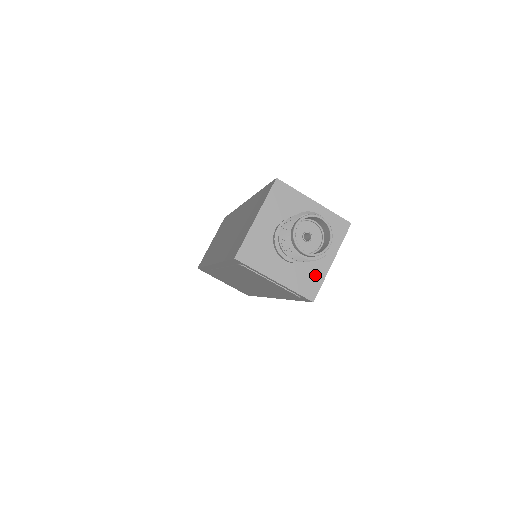
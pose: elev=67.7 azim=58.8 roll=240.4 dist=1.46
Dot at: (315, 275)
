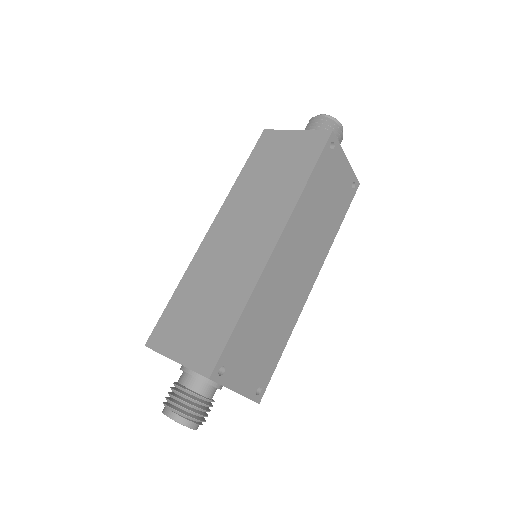
Dot at: occluded
